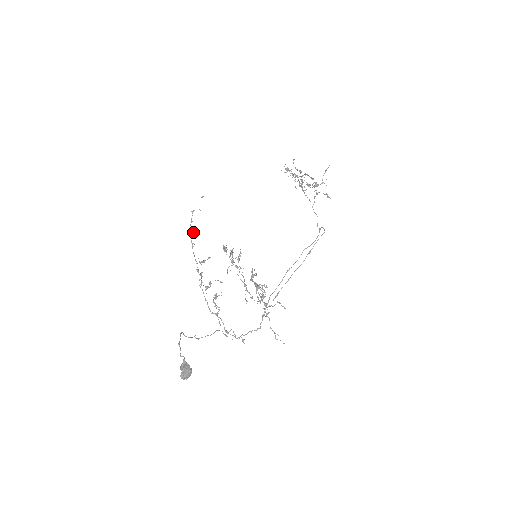
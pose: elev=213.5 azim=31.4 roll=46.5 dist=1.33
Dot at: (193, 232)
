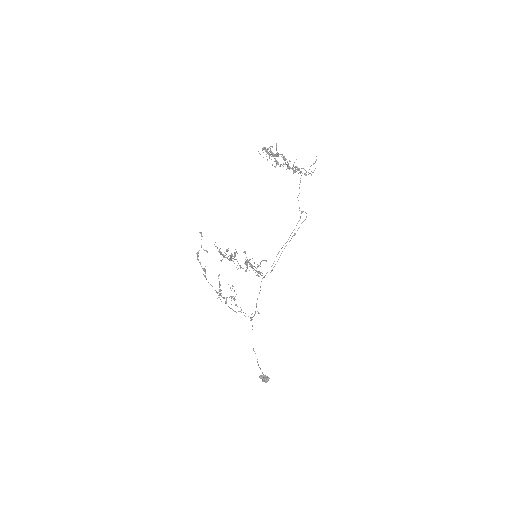
Dot at: (205, 271)
